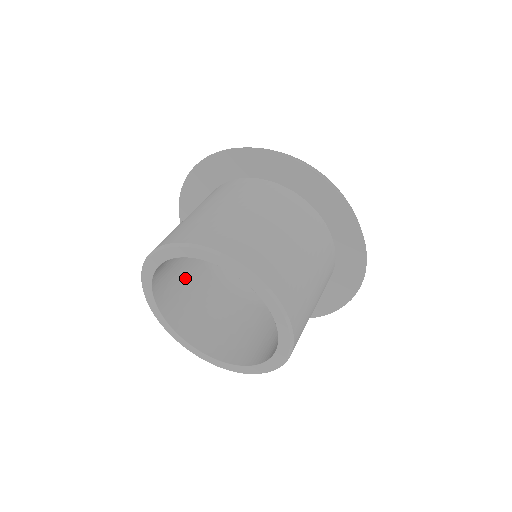
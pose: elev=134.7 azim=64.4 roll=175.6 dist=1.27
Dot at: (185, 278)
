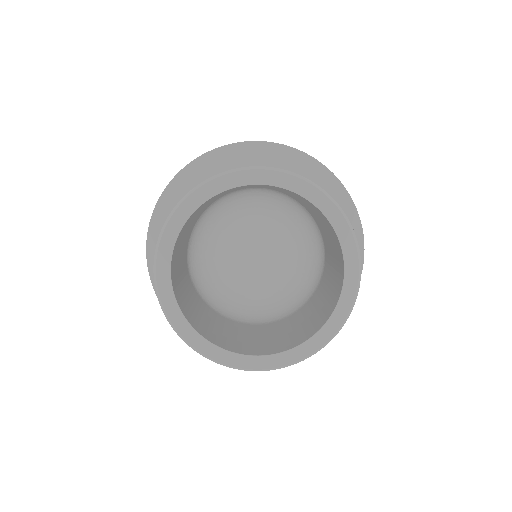
Dot at: (186, 289)
